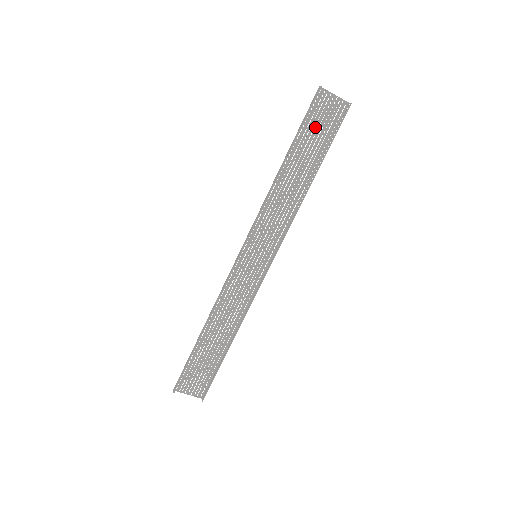
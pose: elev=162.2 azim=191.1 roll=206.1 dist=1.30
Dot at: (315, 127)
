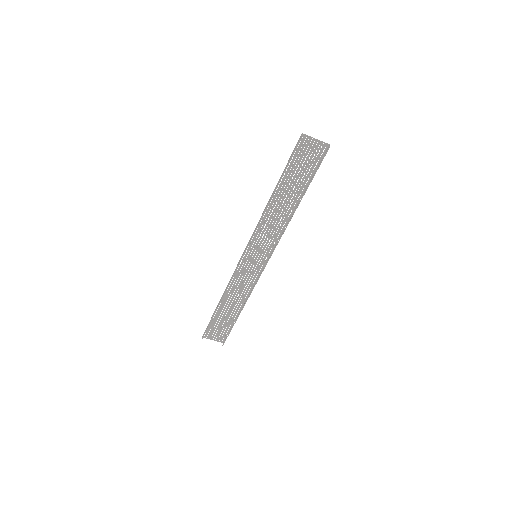
Dot at: (300, 164)
